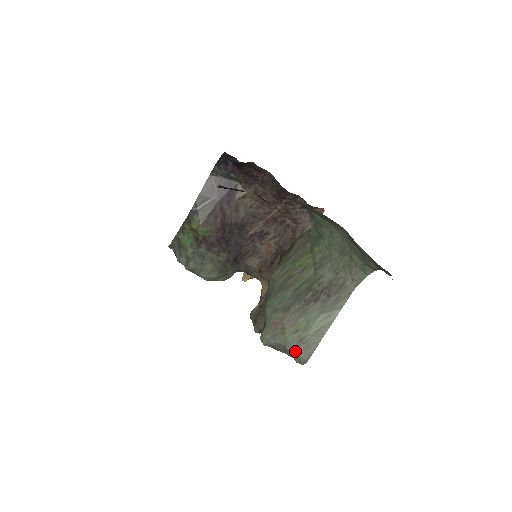
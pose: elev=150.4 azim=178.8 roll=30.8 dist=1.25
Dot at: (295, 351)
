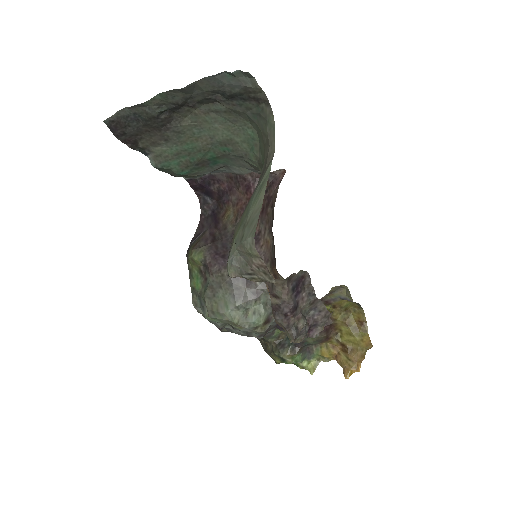
Dot at: (241, 240)
